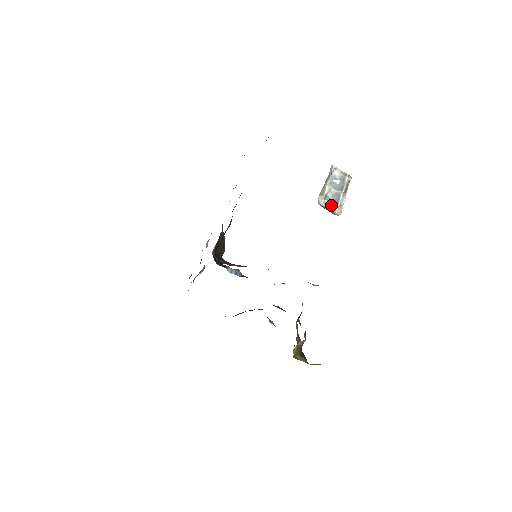
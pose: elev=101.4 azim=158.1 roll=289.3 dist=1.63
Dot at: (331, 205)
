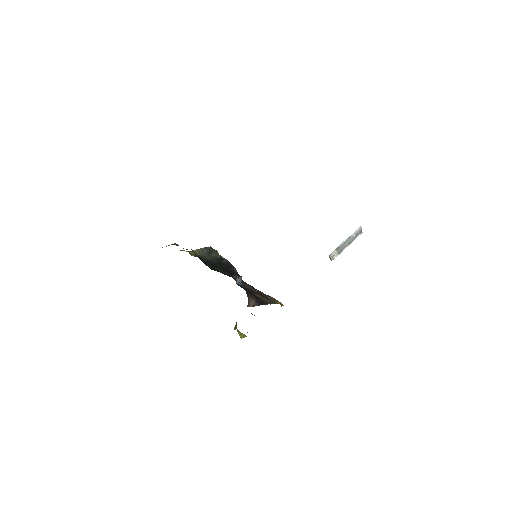
Dot at: (334, 254)
